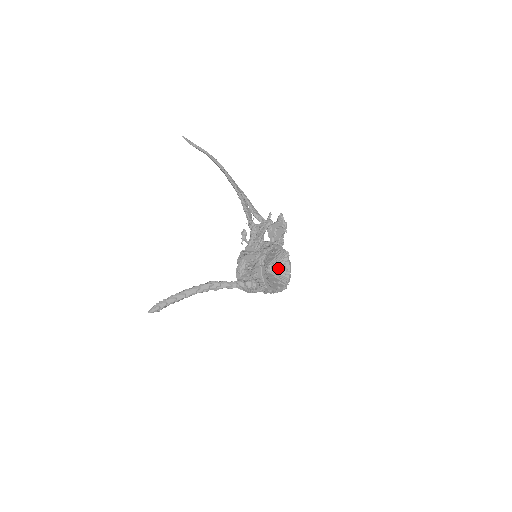
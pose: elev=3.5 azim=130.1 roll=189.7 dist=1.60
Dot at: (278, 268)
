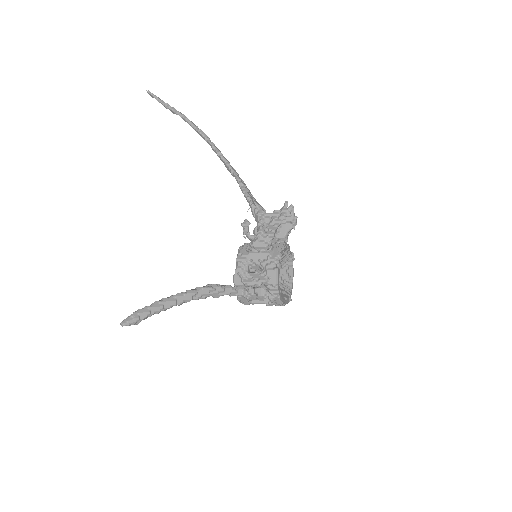
Dot at: (281, 274)
